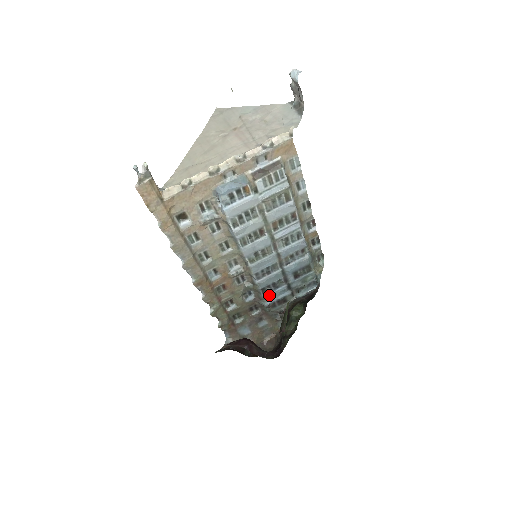
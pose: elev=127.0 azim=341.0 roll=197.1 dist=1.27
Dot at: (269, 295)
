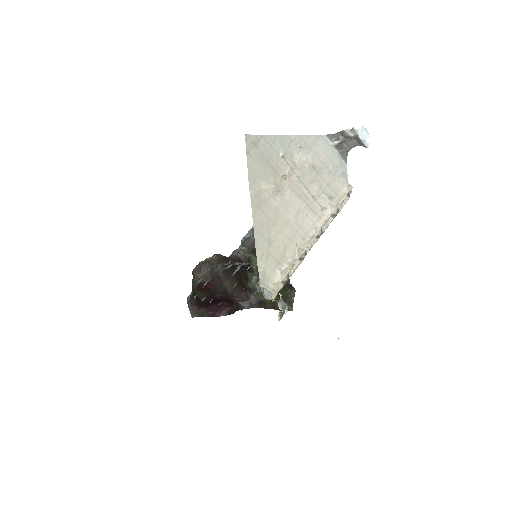
Dot at: occluded
